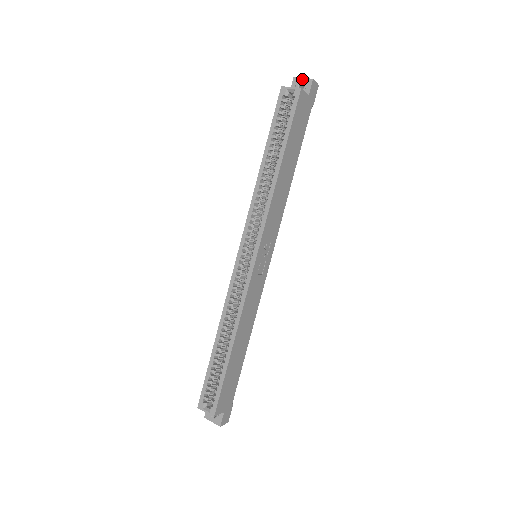
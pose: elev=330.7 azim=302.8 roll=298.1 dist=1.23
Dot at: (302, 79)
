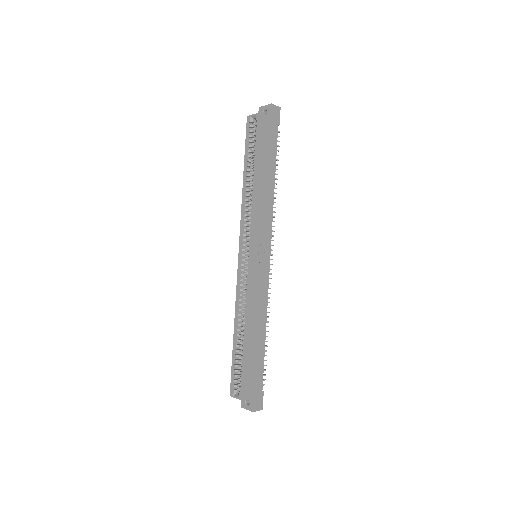
Dot at: (264, 106)
